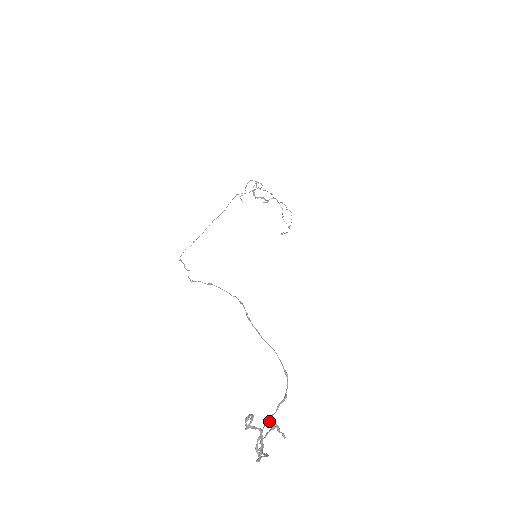
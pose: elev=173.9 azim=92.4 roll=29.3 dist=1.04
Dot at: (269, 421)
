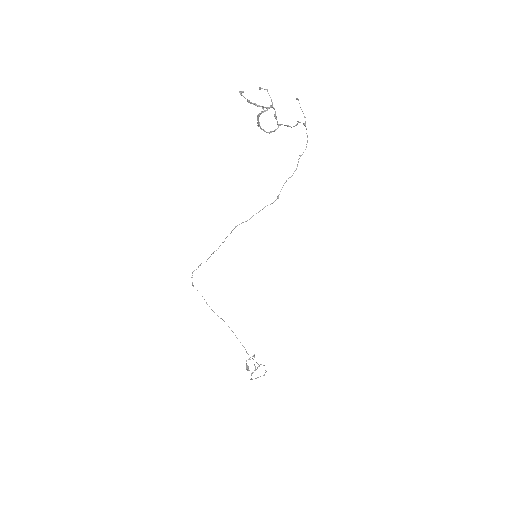
Dot at: occluded
